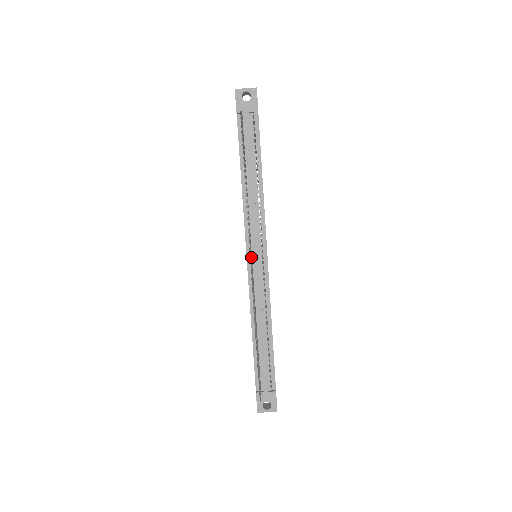
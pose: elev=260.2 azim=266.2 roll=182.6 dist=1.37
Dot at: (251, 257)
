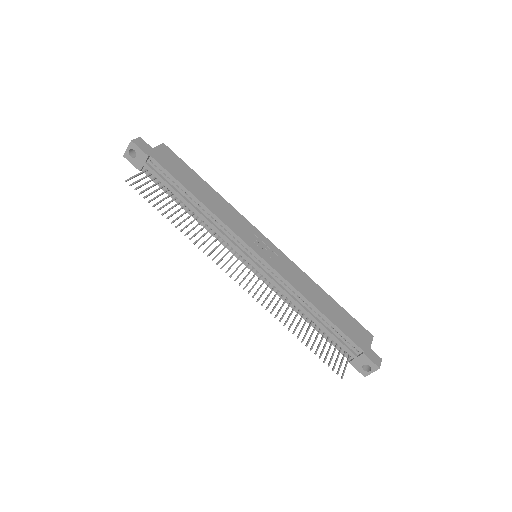
Dot at: (246, 265)
